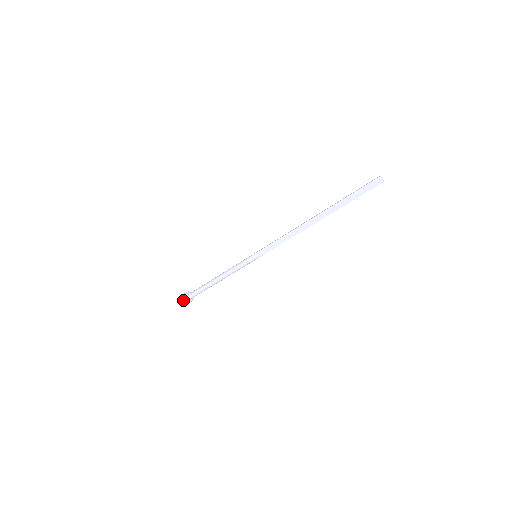
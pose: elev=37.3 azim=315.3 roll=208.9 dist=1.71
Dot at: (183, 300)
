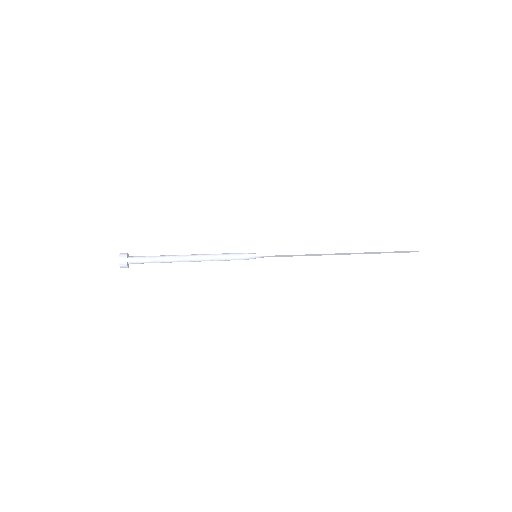
Dot at: (120, 267)
